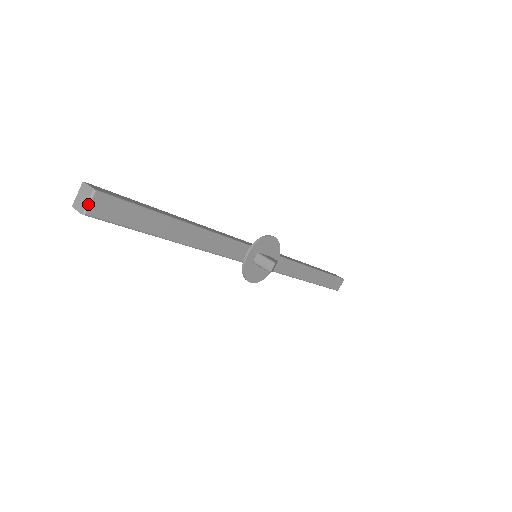
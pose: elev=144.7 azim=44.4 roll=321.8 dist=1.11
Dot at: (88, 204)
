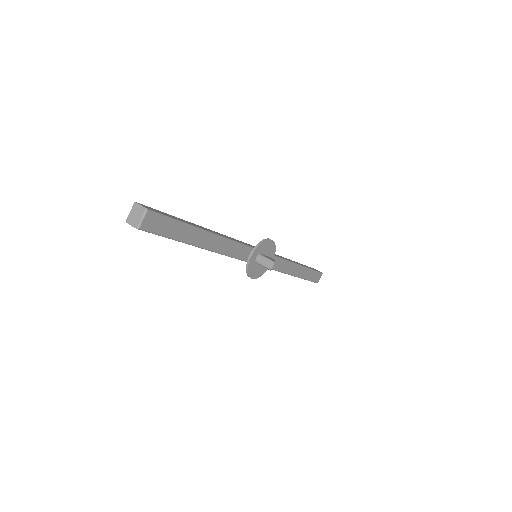
Dot at: (141, 220)
